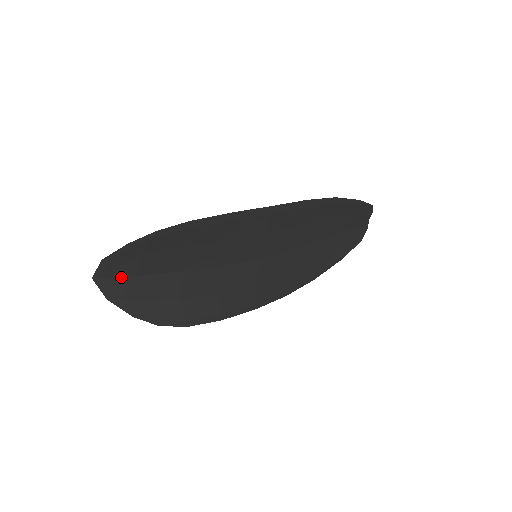
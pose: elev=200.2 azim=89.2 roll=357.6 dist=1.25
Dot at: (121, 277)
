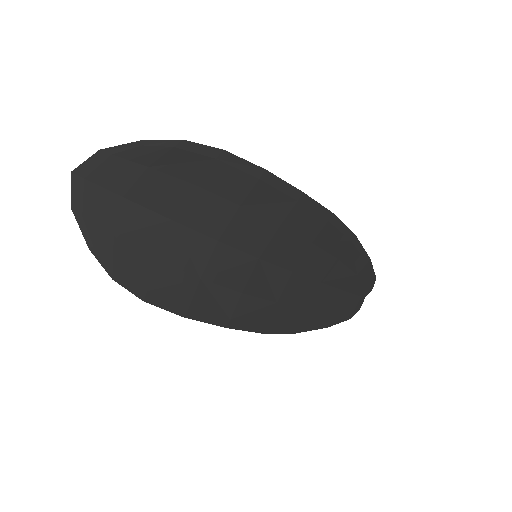
Dot at: (105, 189)
